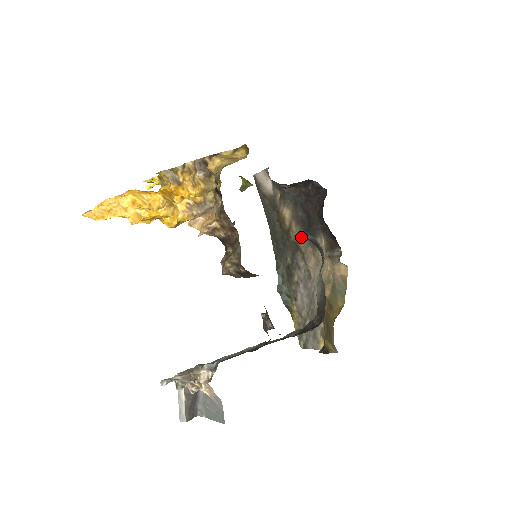
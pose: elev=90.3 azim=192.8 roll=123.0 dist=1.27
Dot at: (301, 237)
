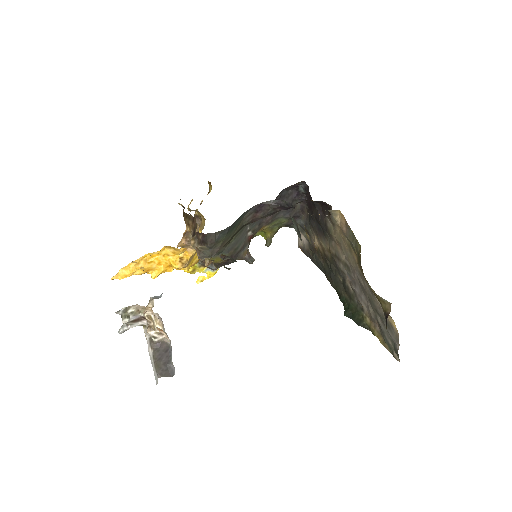
Dot at: (327, 244)
